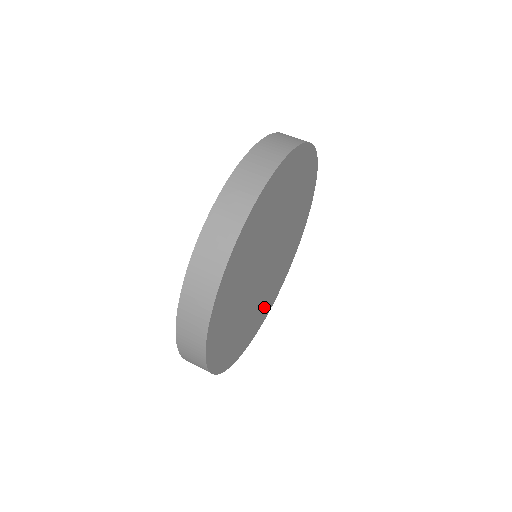
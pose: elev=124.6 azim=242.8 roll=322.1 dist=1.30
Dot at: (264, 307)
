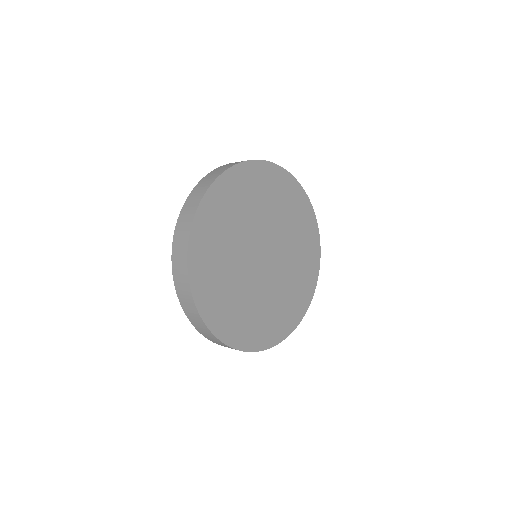
Dot at: (256, 324)
